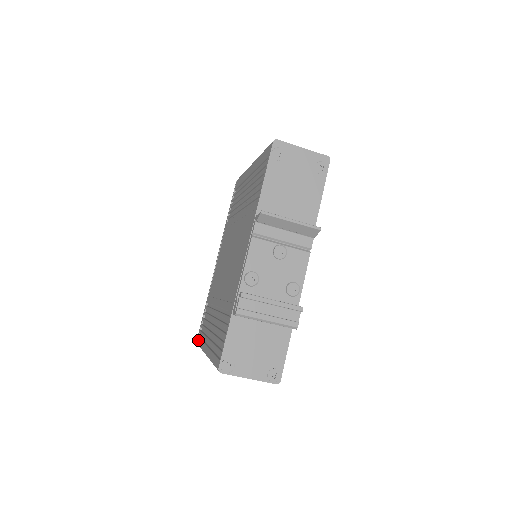
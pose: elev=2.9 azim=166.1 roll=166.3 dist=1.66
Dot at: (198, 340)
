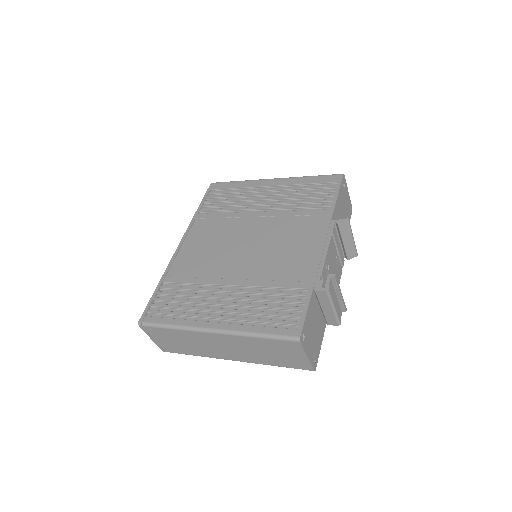
Dot at: (152, 319)
